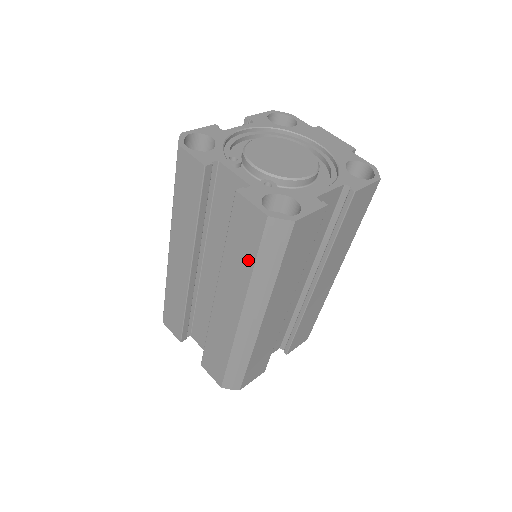
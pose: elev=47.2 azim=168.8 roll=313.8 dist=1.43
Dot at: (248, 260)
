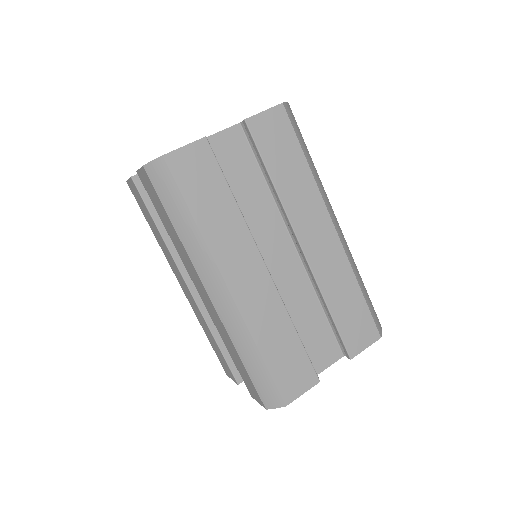
Dot at: (170, 224)
